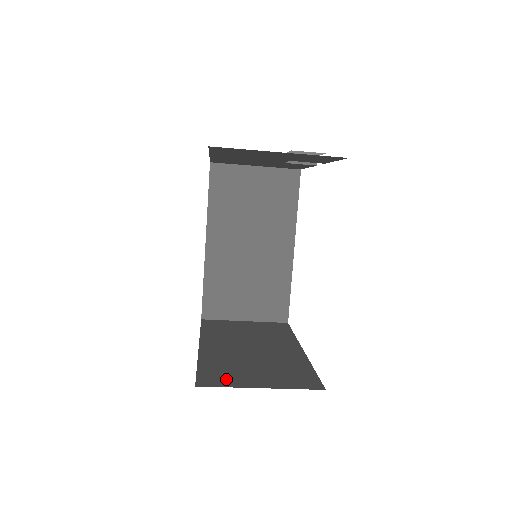
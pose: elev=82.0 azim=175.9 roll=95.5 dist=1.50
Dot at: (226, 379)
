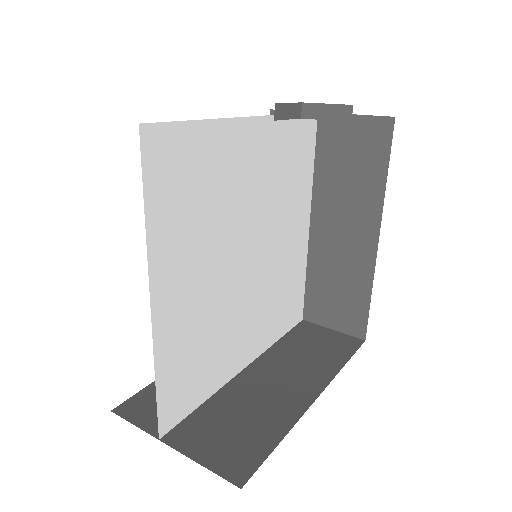
Dot at: (154, 413)
